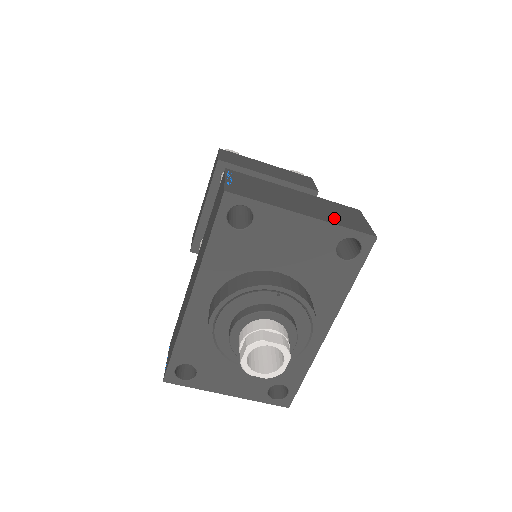
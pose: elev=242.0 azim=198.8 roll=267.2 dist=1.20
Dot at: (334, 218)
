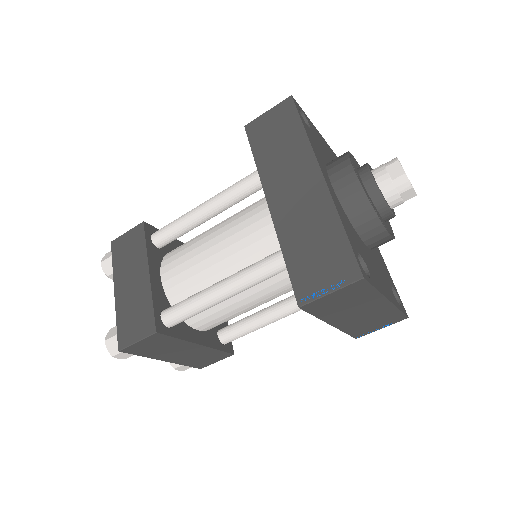
Dot at: occluded
